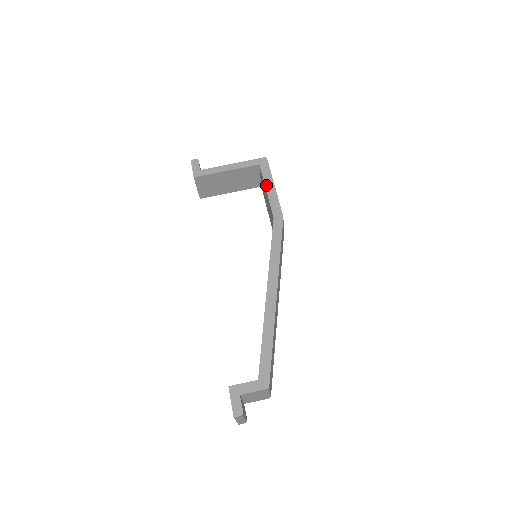
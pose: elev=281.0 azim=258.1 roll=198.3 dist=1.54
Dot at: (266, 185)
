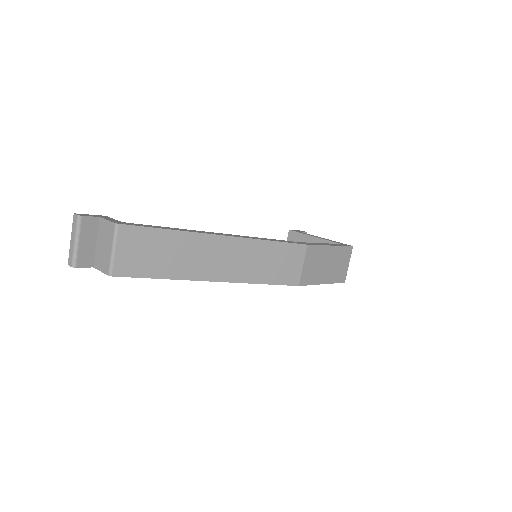
Dot at: (327, 243)
